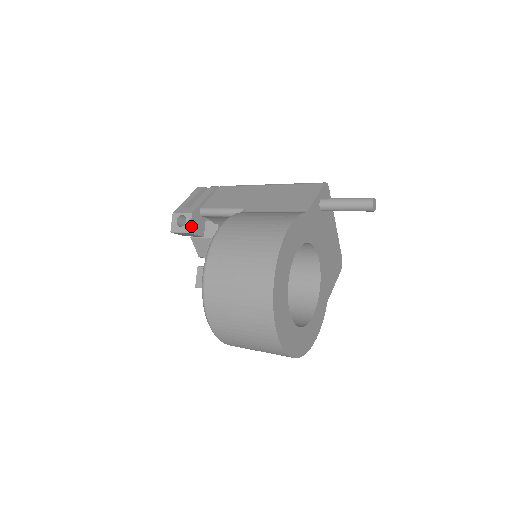
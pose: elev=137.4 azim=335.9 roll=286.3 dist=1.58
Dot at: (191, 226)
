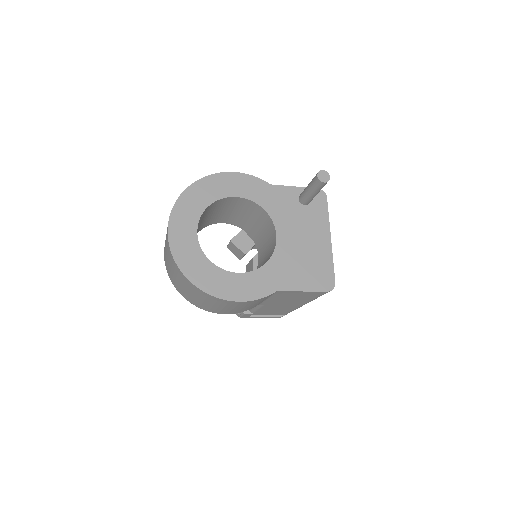
Dot at: (235, 237)
